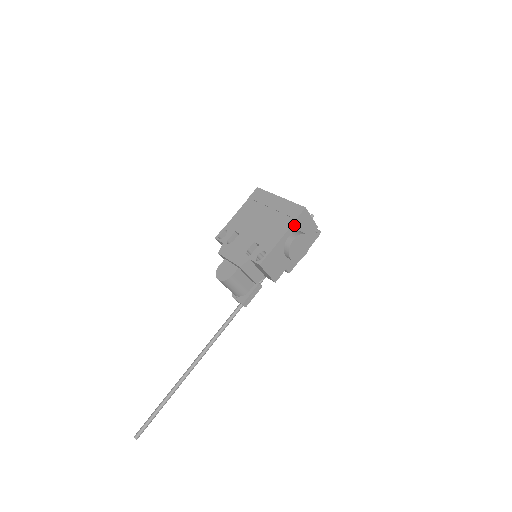
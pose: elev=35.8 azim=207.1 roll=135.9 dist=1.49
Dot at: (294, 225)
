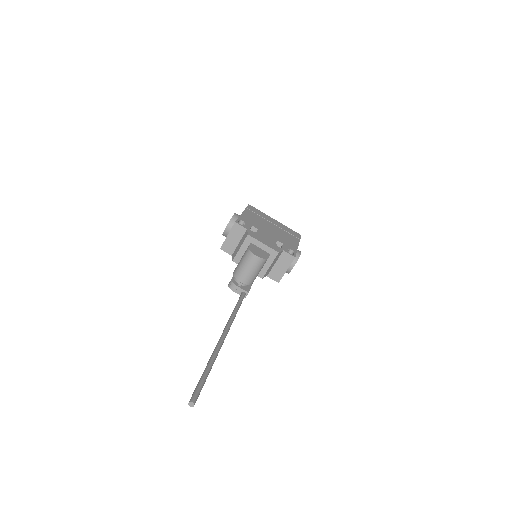
Dot at: occluded
